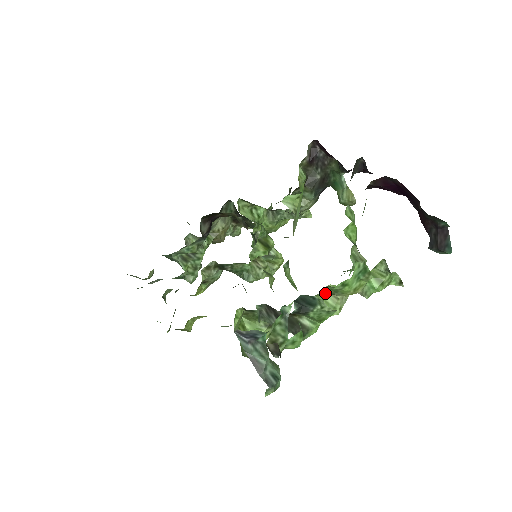
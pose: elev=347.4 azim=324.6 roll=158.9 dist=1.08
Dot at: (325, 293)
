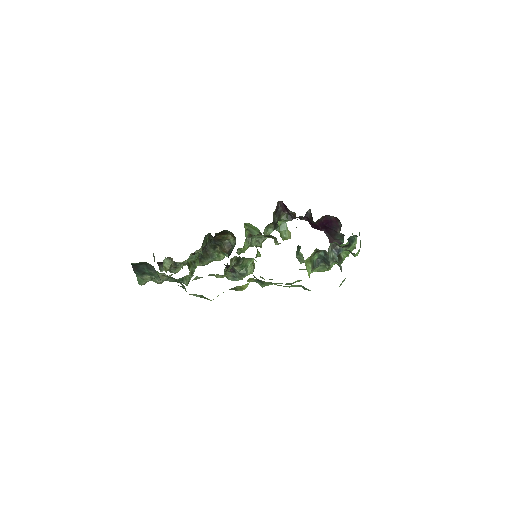
Dot at: occluded
